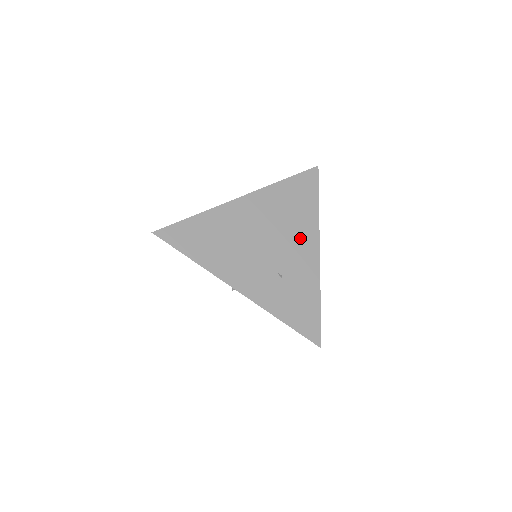
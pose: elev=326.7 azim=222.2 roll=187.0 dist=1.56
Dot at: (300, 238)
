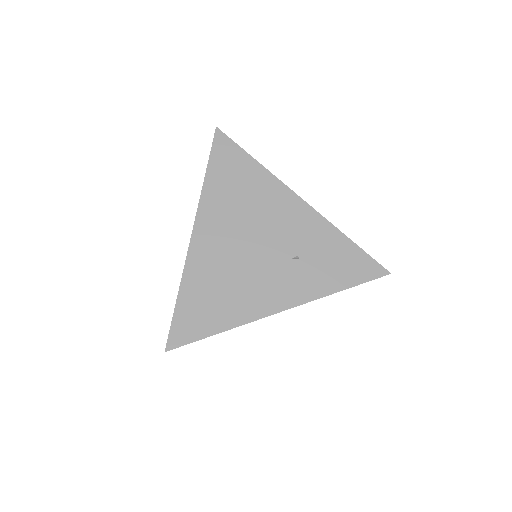
Dot at: (275, 208)
